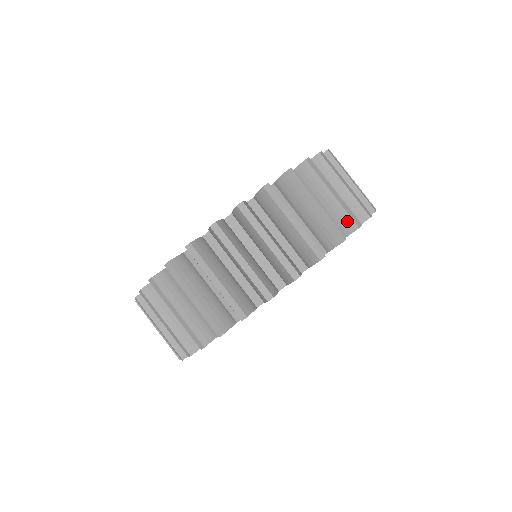
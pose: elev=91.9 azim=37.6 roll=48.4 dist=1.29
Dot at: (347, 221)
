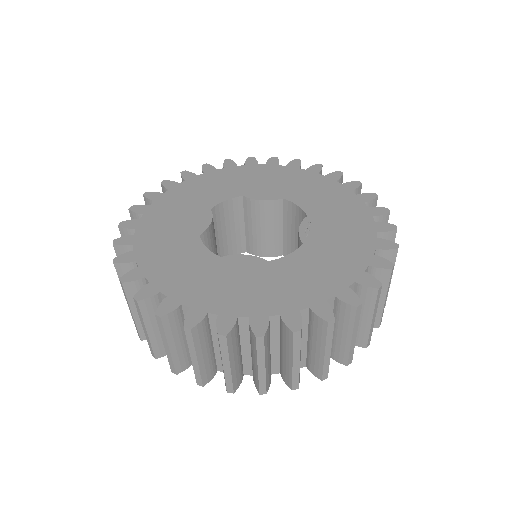
Dot at: occluded
